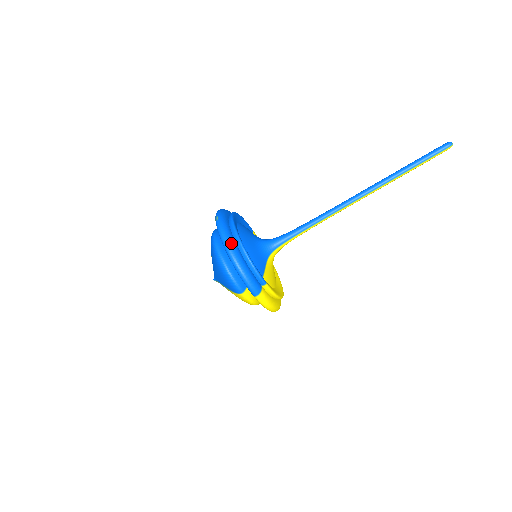
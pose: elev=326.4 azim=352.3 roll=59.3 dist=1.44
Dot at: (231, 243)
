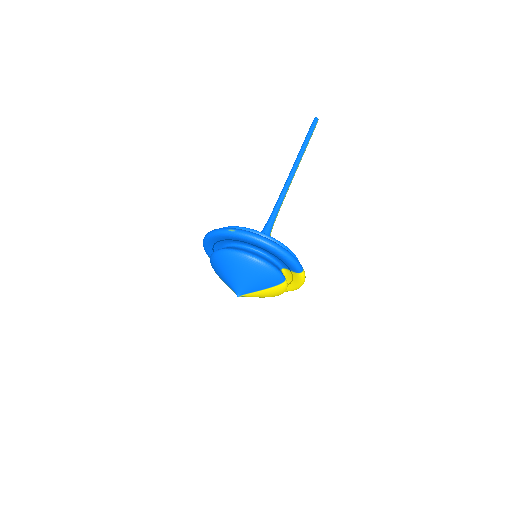
Dot at: (267, 238)
